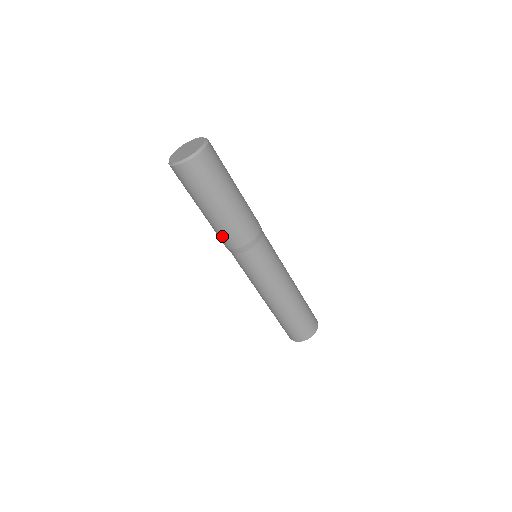
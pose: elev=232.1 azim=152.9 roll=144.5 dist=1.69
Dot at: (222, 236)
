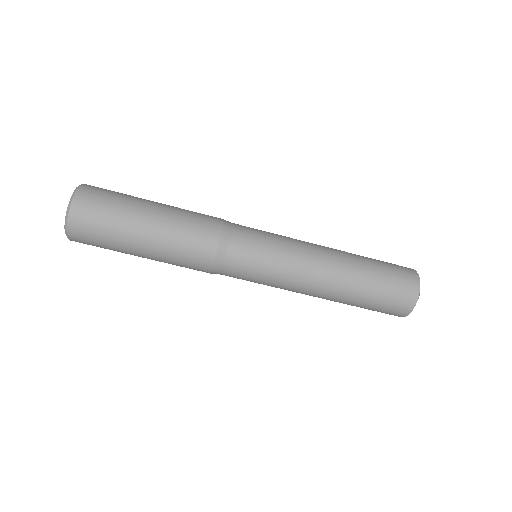
Dot at: (187, 264)
